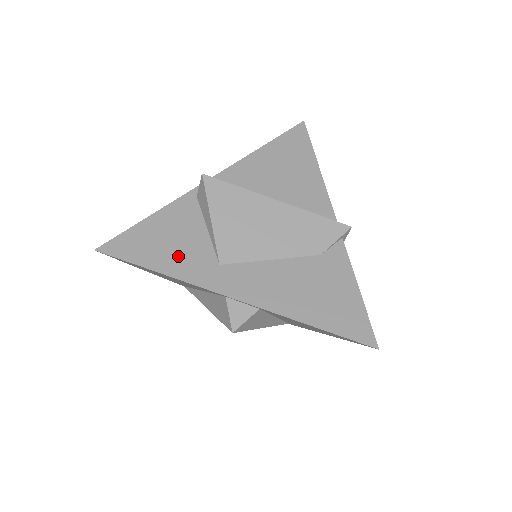
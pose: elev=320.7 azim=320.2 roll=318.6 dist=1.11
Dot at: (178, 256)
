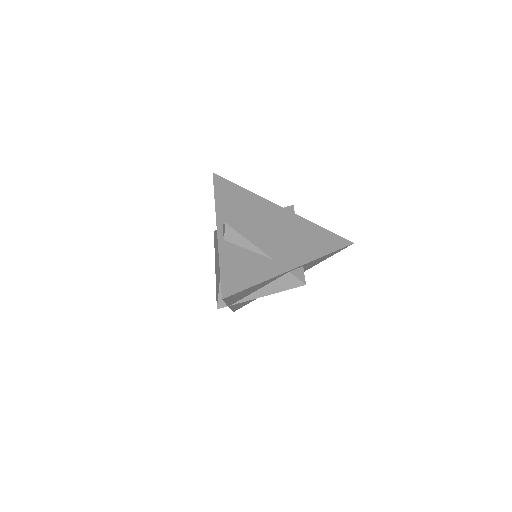
Dot at: (256, 270)
